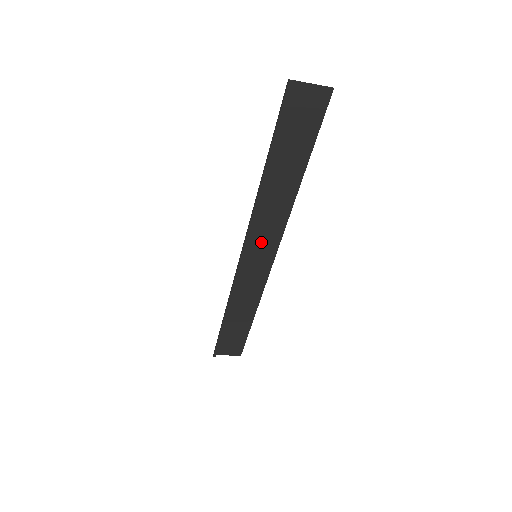
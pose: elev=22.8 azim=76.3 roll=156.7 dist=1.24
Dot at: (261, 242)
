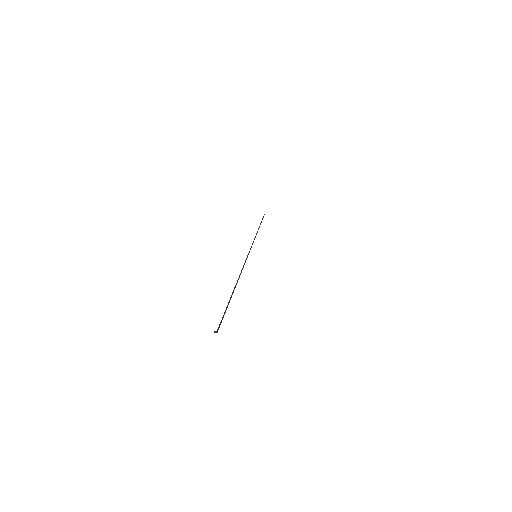
Dot at: occluded
